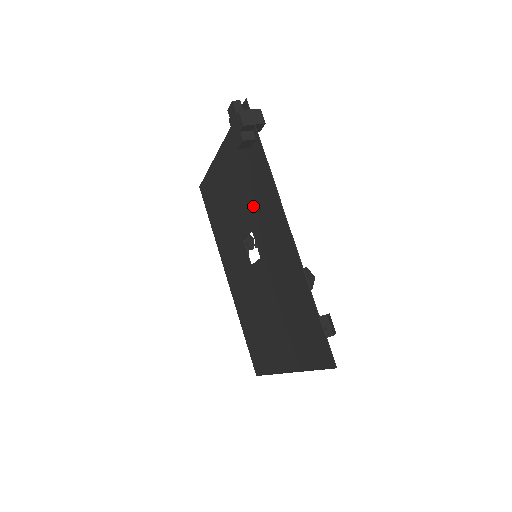
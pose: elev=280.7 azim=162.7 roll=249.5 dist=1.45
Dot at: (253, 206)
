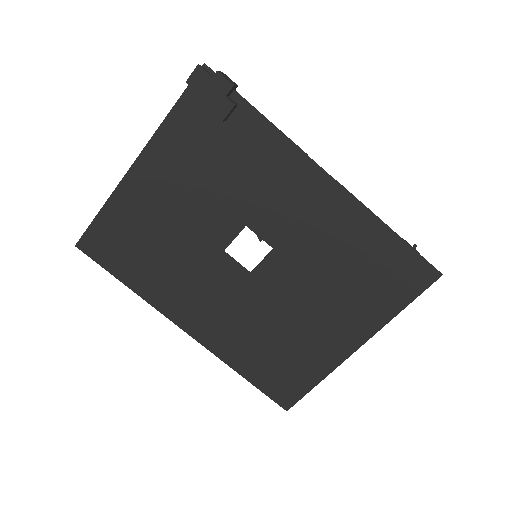
Dot at: (245, 192)
